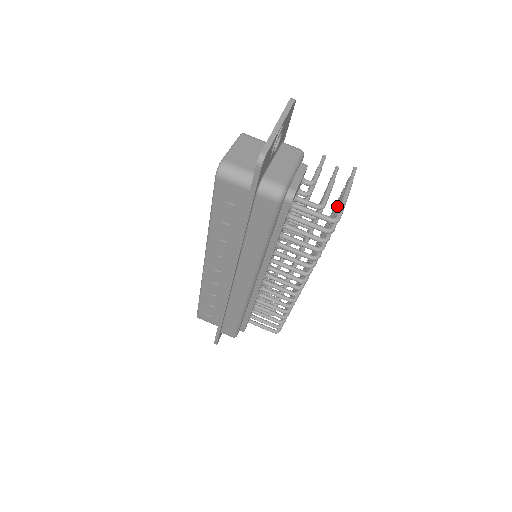
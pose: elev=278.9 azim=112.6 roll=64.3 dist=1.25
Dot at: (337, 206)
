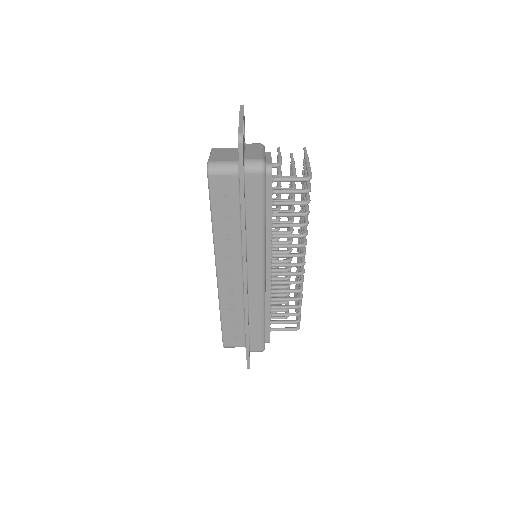
Dot at: occluded
